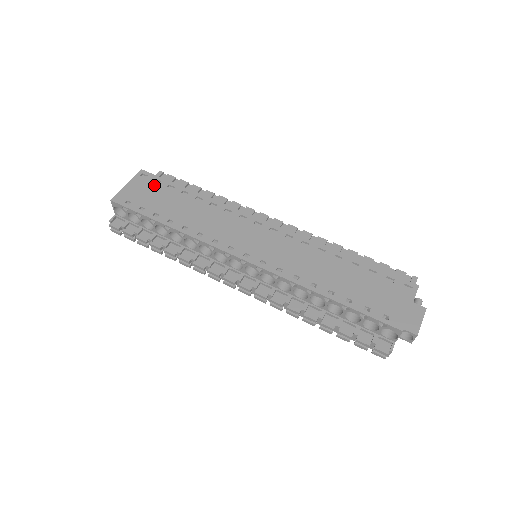
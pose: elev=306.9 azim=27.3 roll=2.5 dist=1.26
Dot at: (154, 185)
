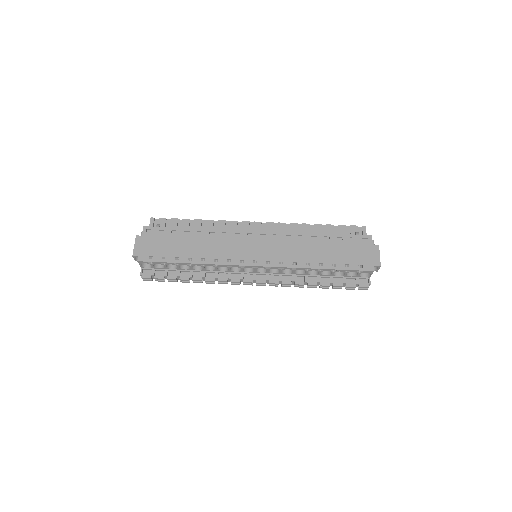
Dot at: (161, 235)
